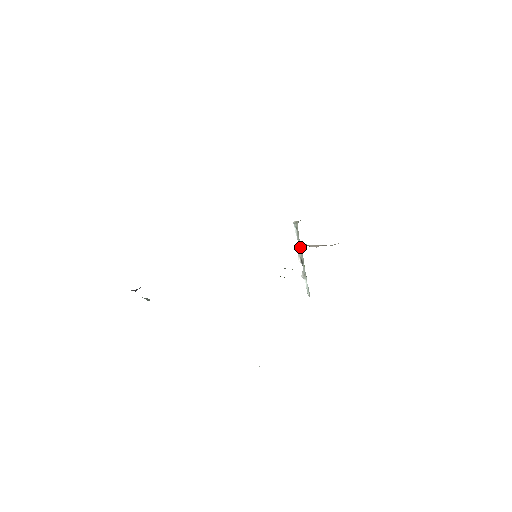
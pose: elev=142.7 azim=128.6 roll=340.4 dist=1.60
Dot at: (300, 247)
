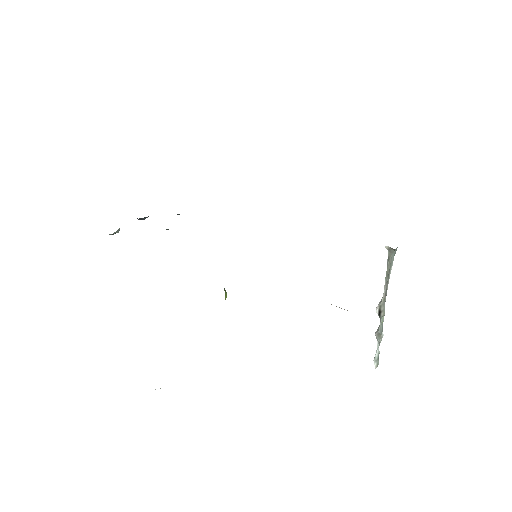
Dot at: (385, 290)
